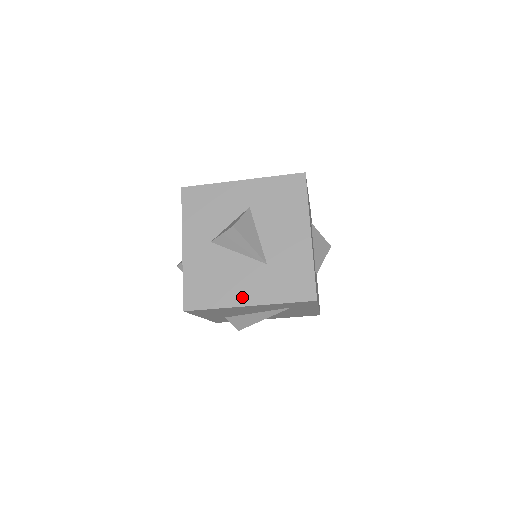
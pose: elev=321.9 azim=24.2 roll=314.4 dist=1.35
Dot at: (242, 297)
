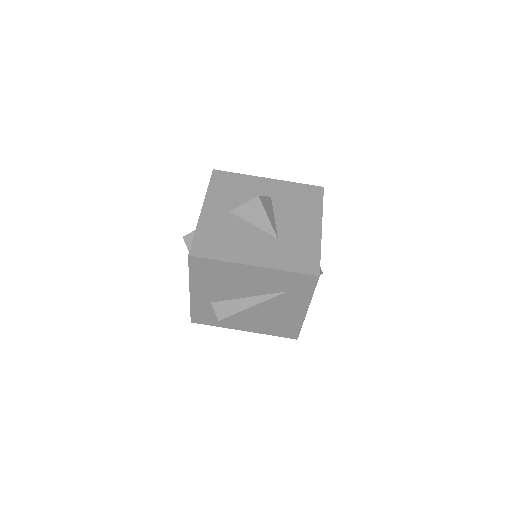
Dot at: (249, 257)
